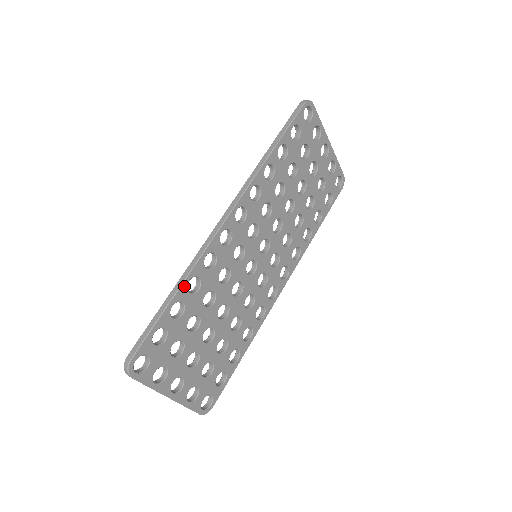
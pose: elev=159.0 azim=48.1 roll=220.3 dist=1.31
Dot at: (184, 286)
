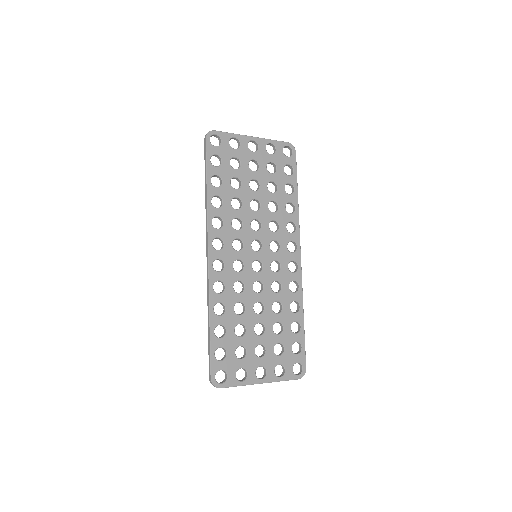
Dot at: (212, 315)
